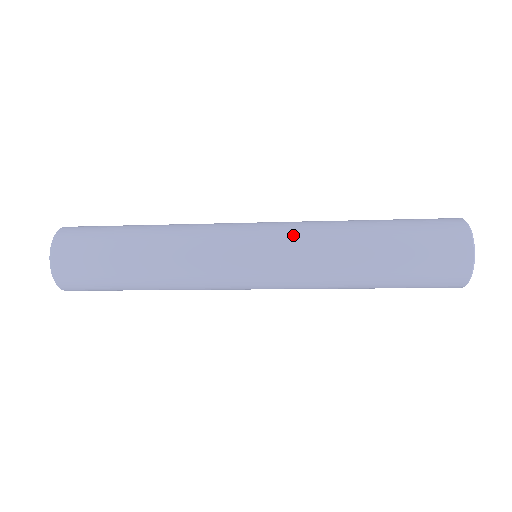
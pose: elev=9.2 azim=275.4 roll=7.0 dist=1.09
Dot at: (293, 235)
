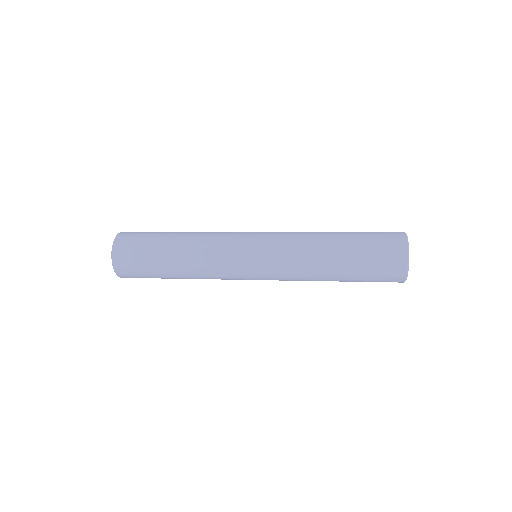
Dot at: (282, 234)
